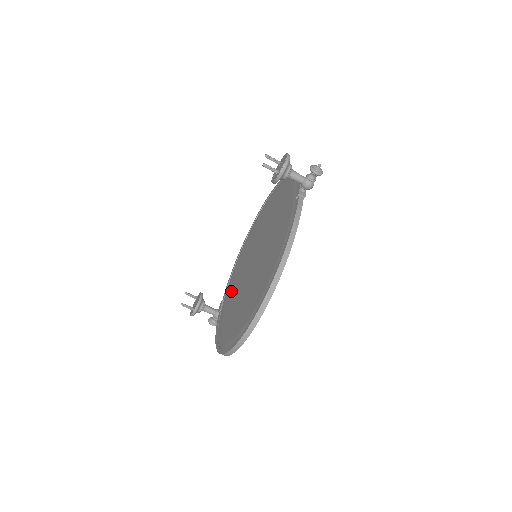
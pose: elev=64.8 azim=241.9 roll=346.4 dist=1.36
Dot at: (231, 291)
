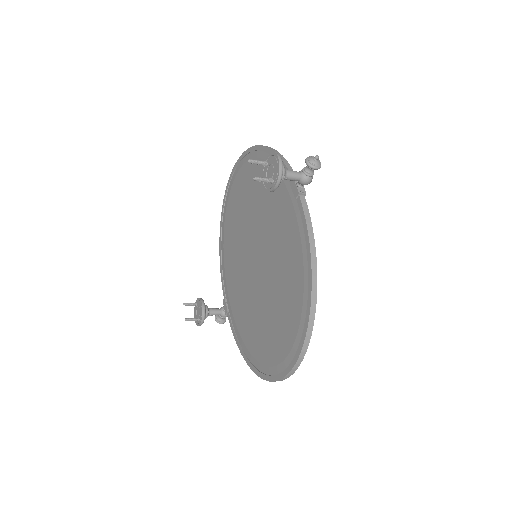
Dot at: (234, 290)
